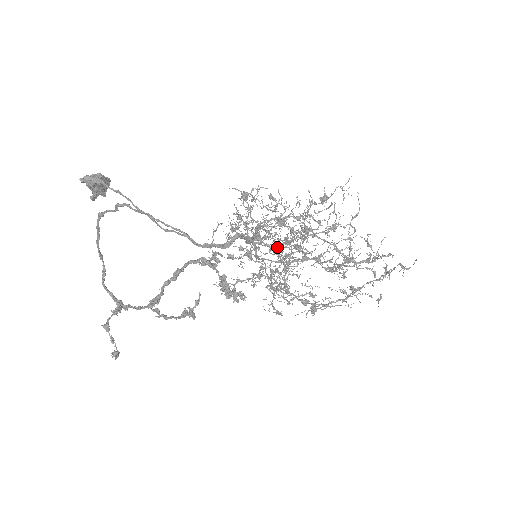
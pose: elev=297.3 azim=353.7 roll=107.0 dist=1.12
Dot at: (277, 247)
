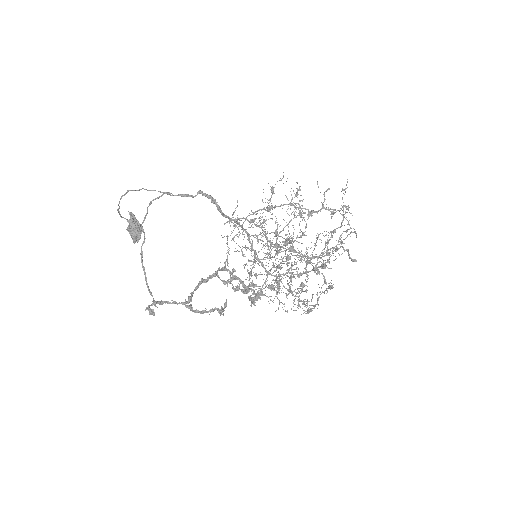
Dot at: (275, 254)
